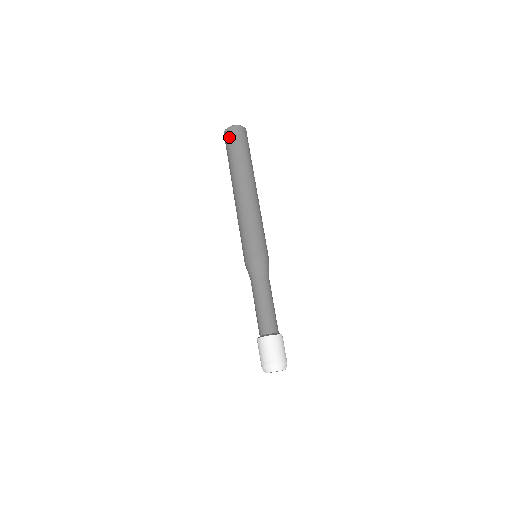
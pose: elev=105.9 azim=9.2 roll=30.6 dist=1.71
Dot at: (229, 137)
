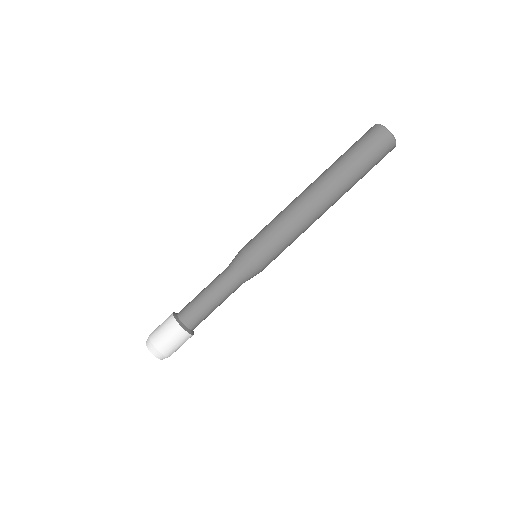
Dot at: (371, 135)
